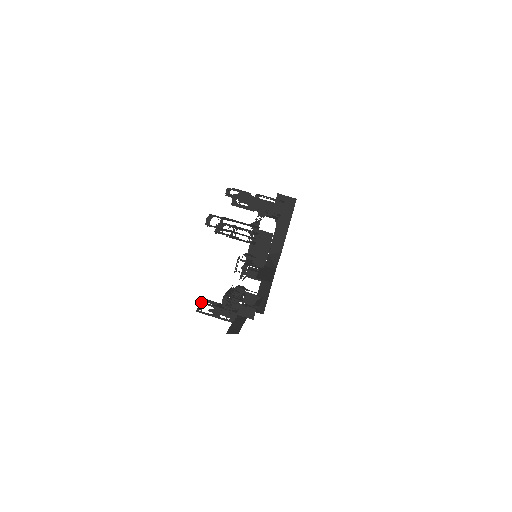
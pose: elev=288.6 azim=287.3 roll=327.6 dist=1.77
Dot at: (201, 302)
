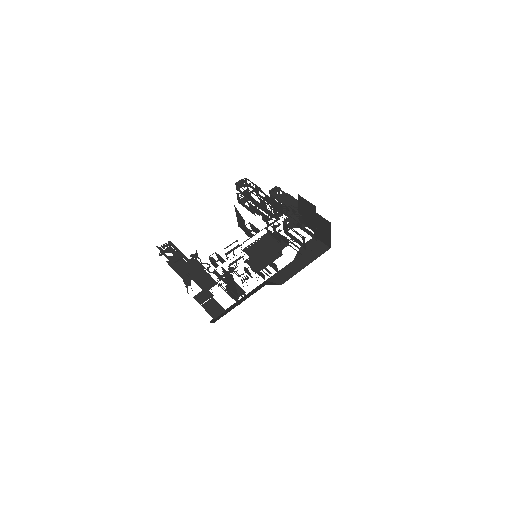
Dot at: (170, 241)
